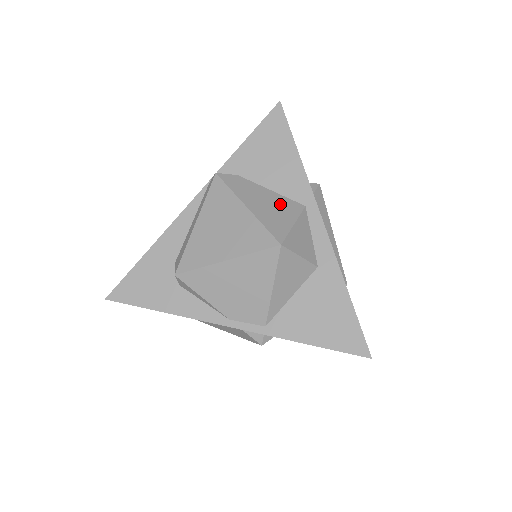
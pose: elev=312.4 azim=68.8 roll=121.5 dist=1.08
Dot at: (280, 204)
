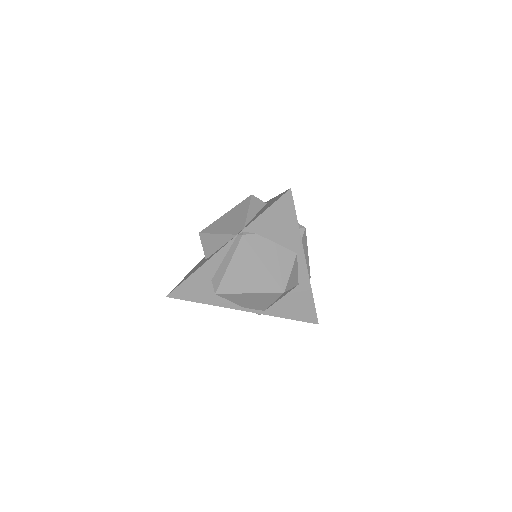
Dot at: (283, 256)
